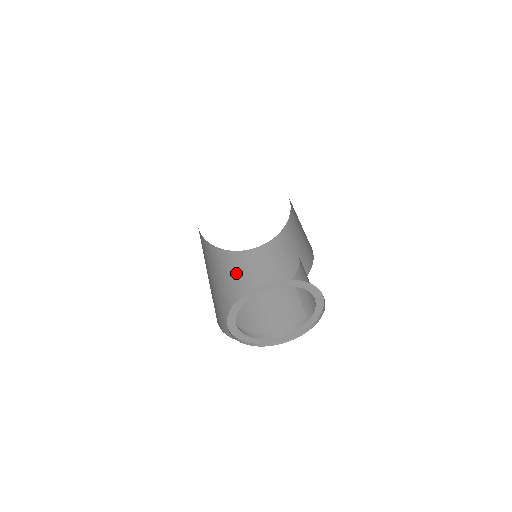
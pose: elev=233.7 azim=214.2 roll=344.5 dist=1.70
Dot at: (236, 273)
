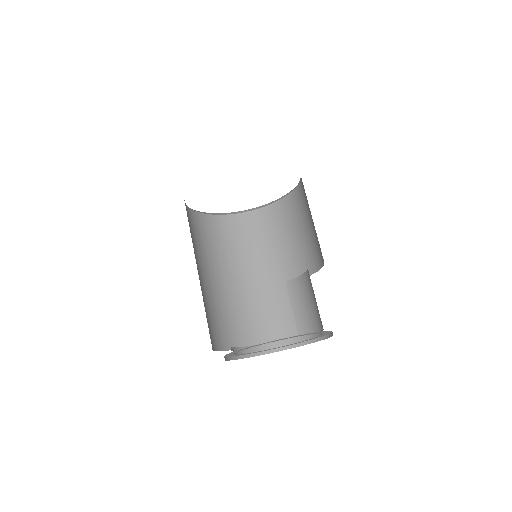
Dot at: (215, 250)
